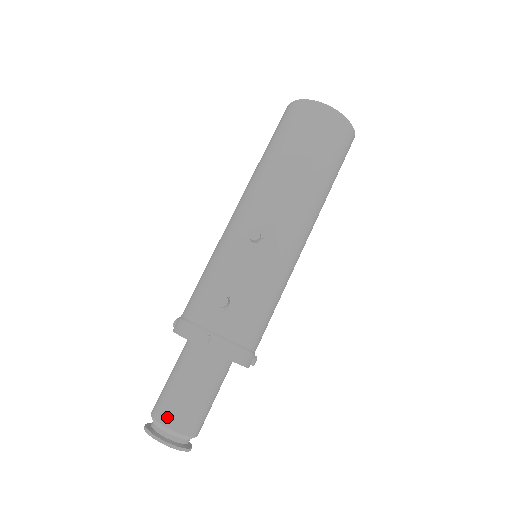
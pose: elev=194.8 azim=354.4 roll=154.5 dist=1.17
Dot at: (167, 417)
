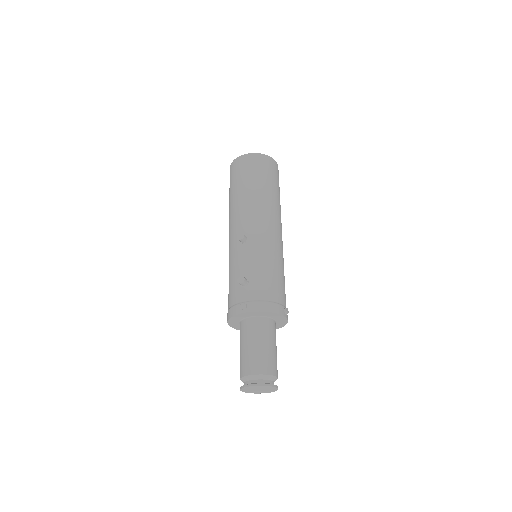
Dot at: (248, 369)
